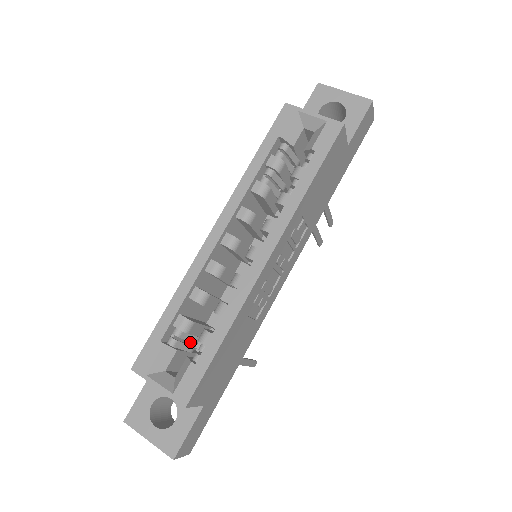
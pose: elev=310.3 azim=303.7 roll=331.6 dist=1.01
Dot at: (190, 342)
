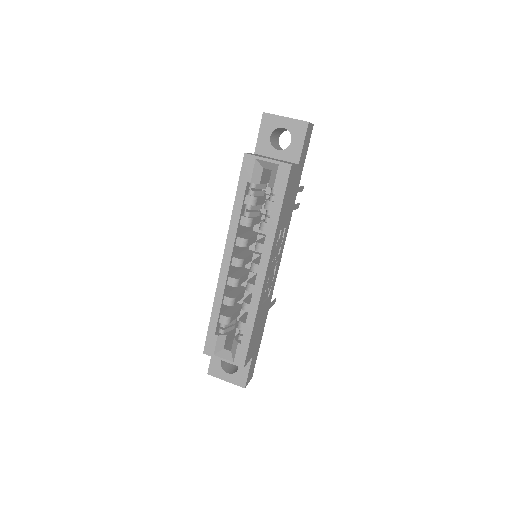
Dot at: occluded
